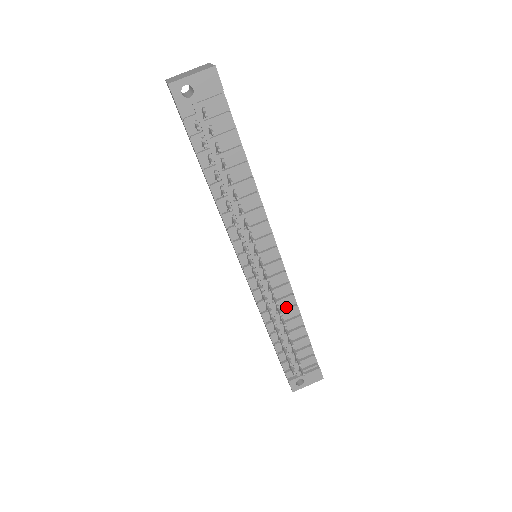
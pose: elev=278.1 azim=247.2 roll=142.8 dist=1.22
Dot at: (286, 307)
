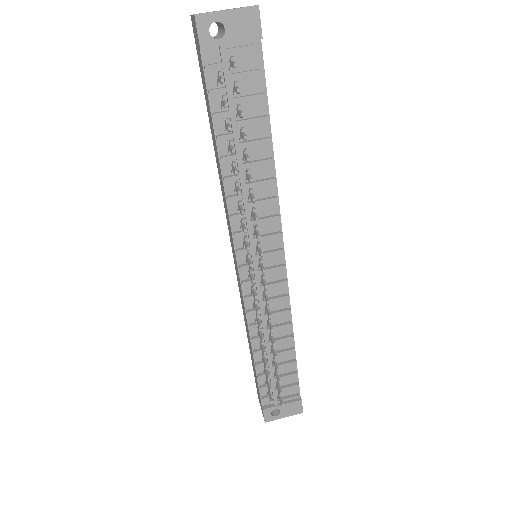
Dot at: (279, 323)
